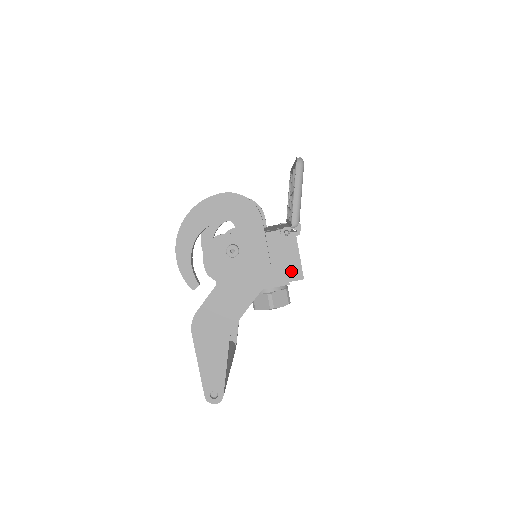
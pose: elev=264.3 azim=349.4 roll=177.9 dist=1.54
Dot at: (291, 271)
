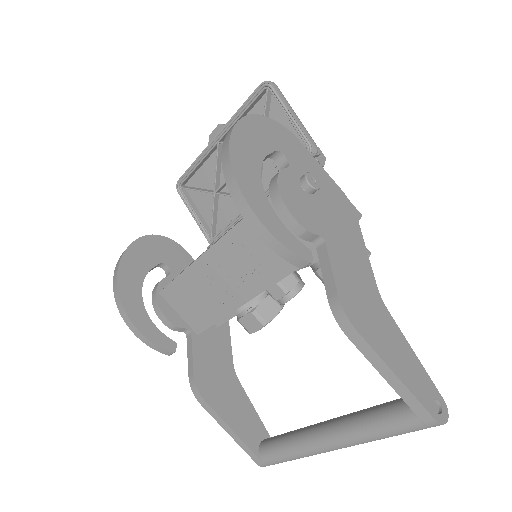
Dot at: occluded
